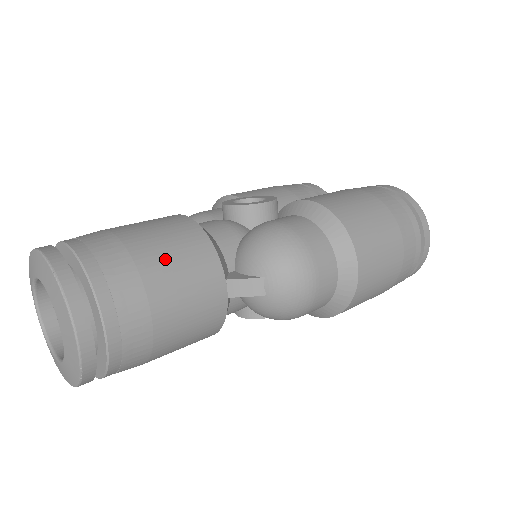
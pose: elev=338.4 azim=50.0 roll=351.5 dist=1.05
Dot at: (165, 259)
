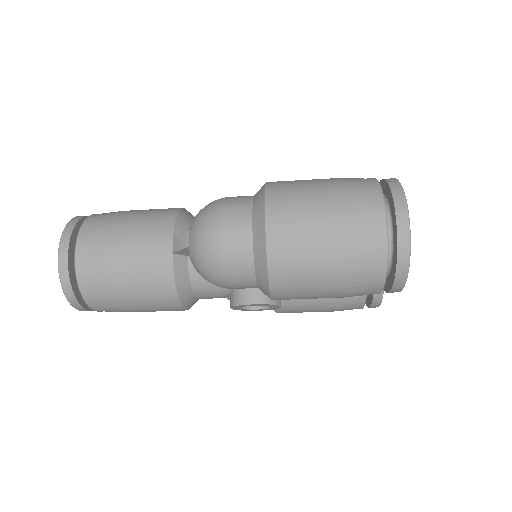
Dot at: (134, 219)
